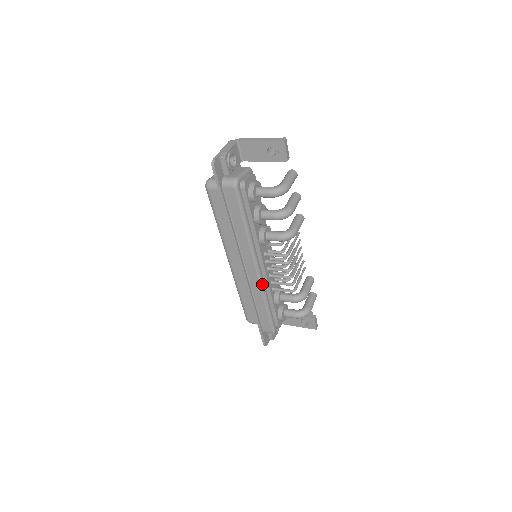
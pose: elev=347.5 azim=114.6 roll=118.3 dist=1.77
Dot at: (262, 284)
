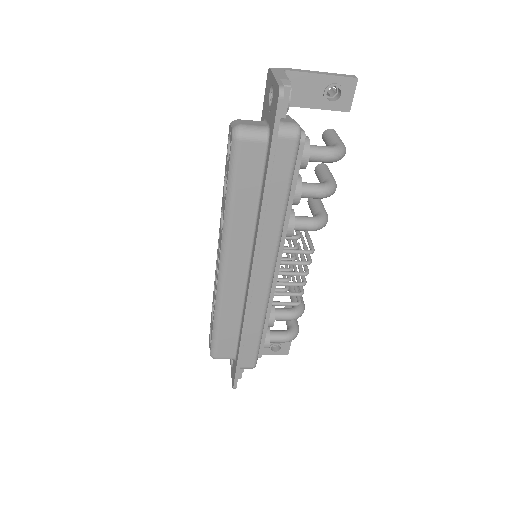
Dot at: (269, 296)
